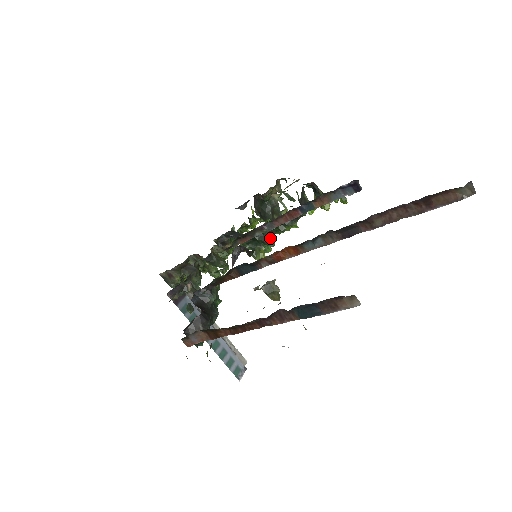
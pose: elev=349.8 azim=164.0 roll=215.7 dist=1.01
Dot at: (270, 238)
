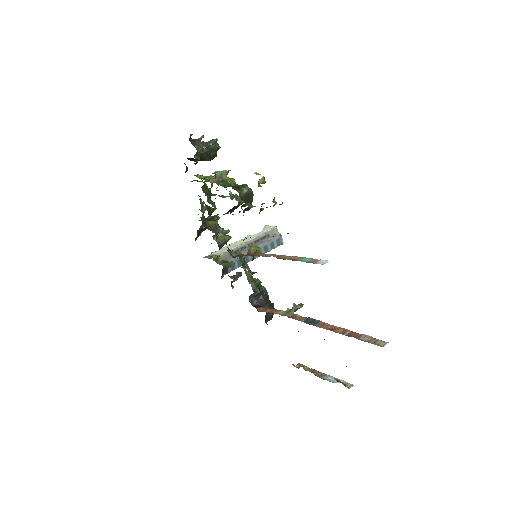
Dot at: (238, 204)
